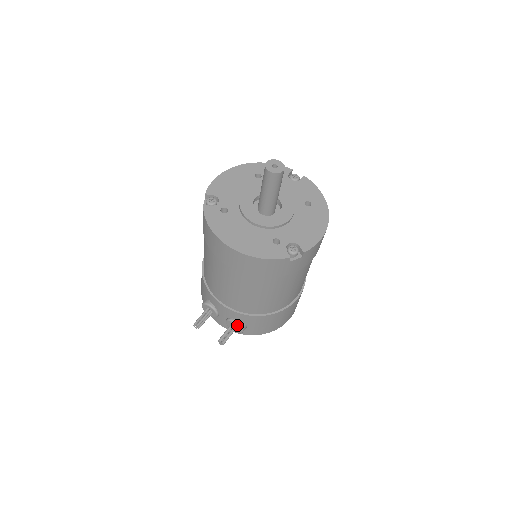
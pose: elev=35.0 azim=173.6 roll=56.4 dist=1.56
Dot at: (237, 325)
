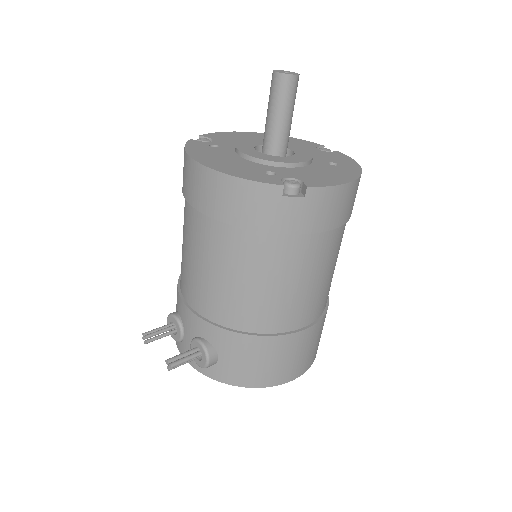
Dot at: (202, 346)
